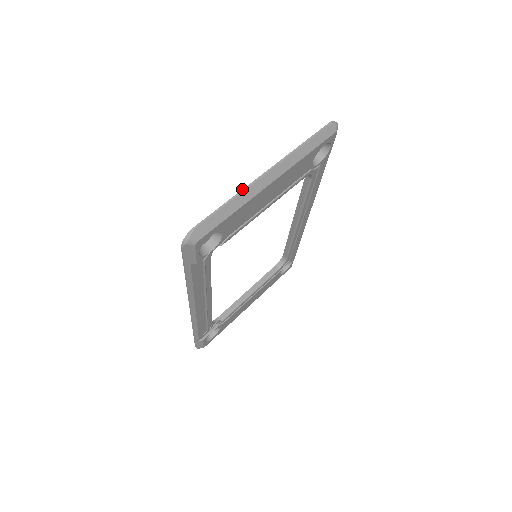
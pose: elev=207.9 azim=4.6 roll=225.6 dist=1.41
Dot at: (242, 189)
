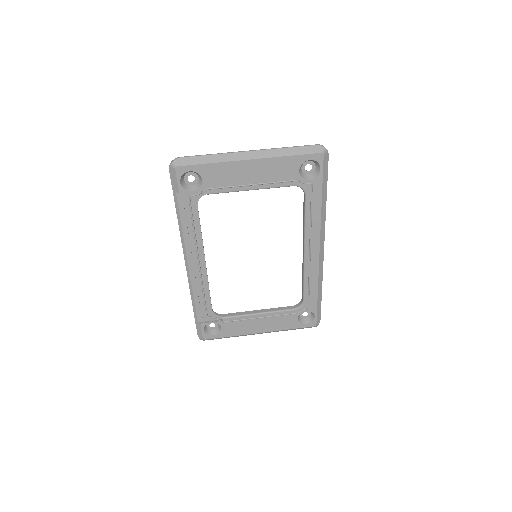
Dot at: occluded
